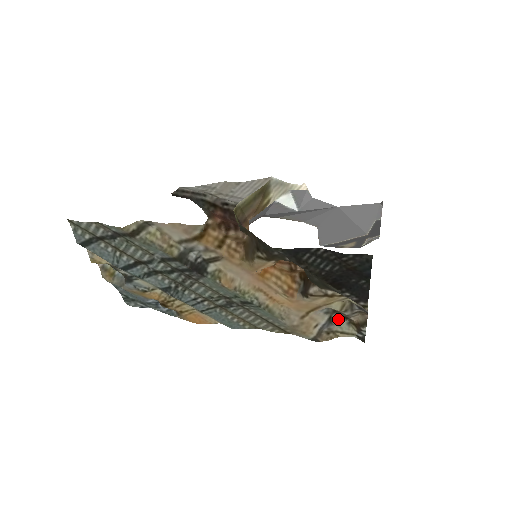
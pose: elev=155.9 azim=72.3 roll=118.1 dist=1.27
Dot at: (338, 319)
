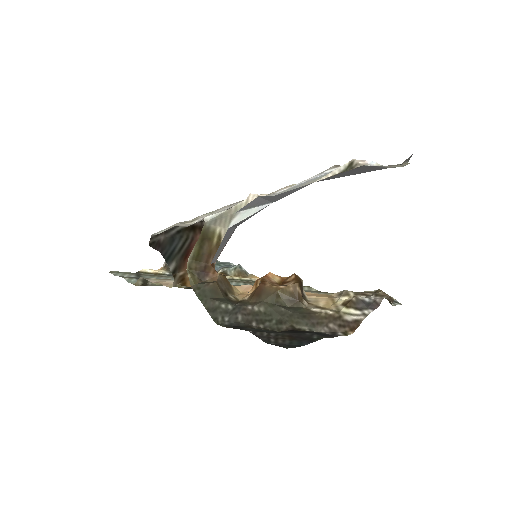
Dot at: (366, 291)
